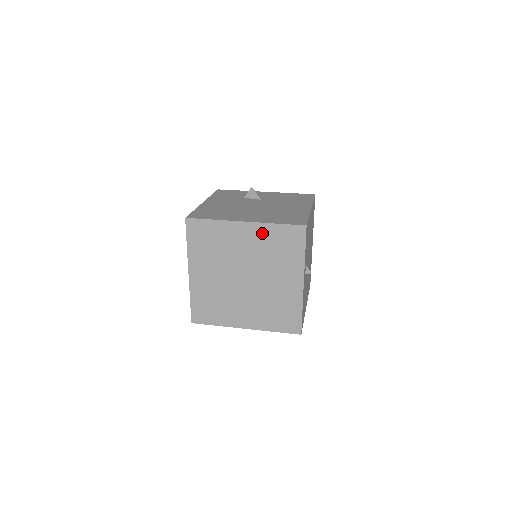
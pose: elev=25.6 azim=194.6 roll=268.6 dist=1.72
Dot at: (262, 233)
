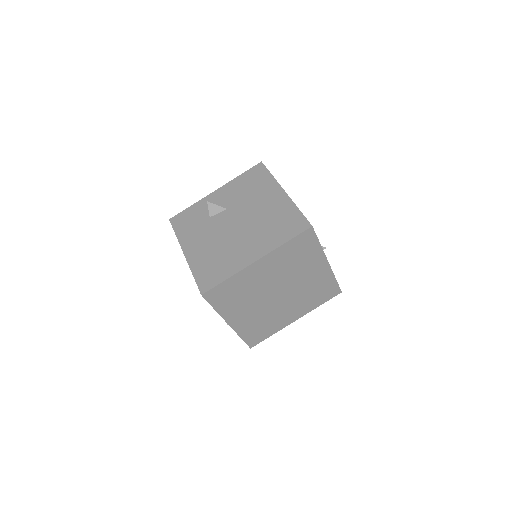
Dot at: (277, 257)
